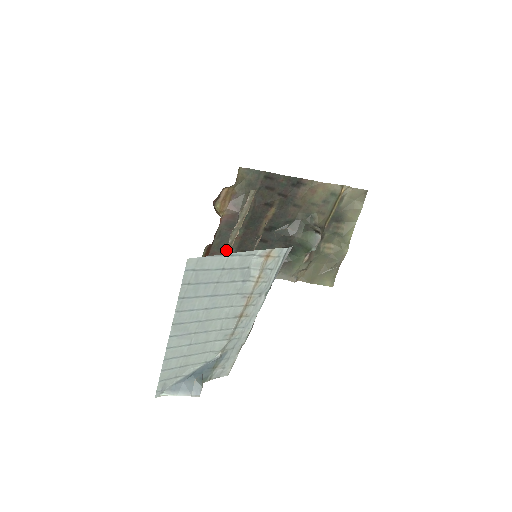
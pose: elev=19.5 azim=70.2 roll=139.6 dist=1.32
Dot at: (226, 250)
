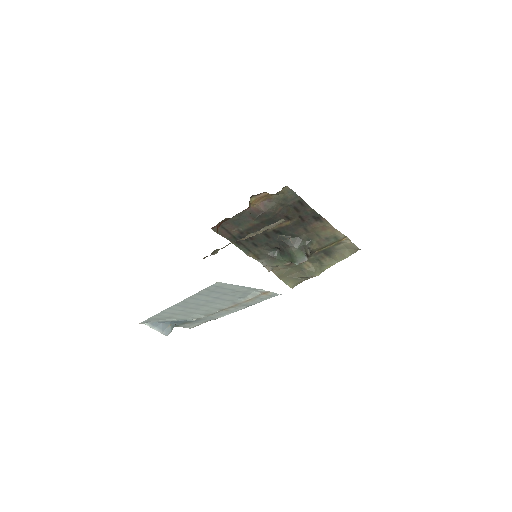
Dot at: occluded
